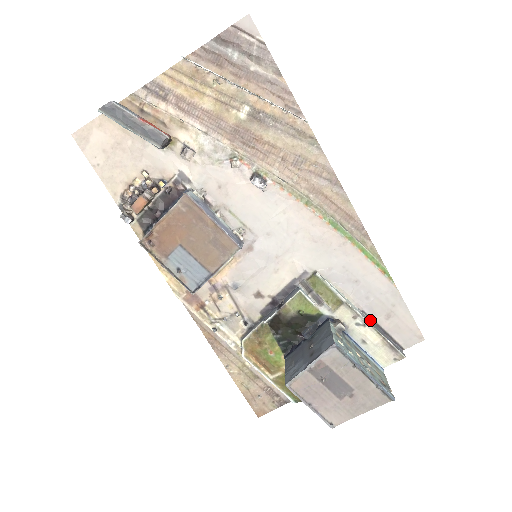
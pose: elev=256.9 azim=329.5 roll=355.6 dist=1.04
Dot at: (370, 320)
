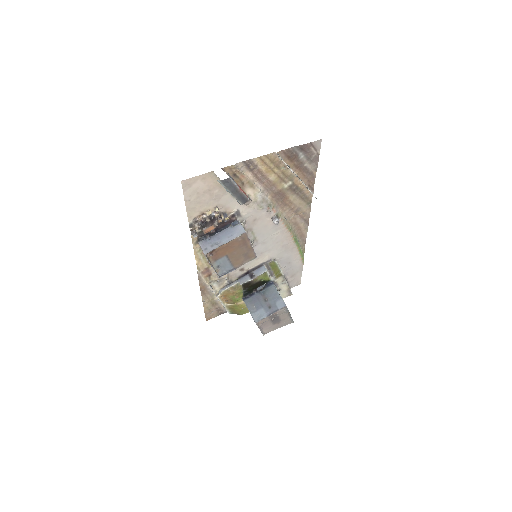
Dot at: occluded
